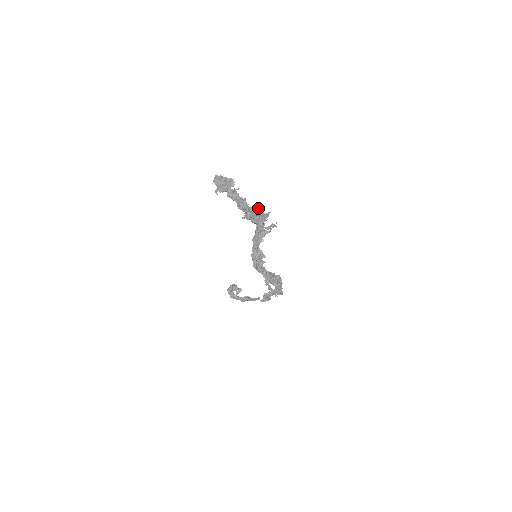
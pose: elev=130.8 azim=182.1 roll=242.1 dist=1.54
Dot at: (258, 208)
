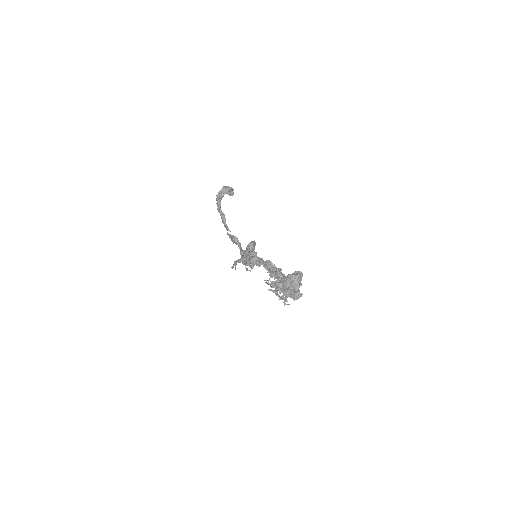
Dot at: occluded
